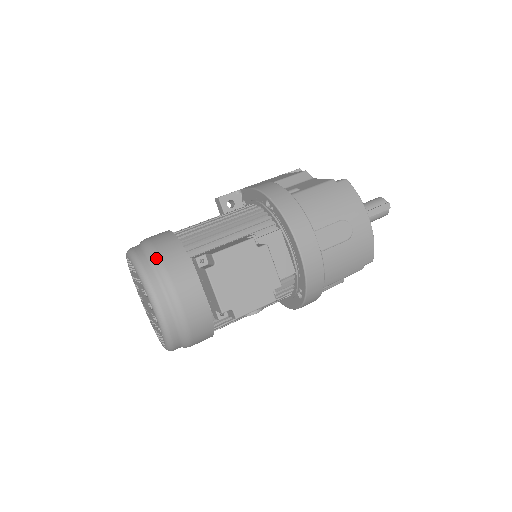
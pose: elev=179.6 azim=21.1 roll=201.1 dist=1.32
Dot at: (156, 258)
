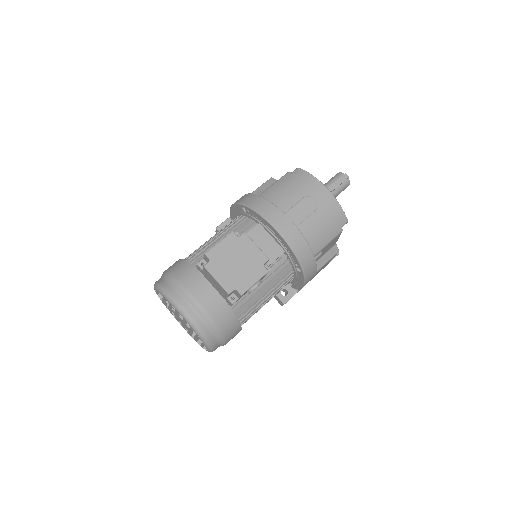
Dot at: (172, 278)
